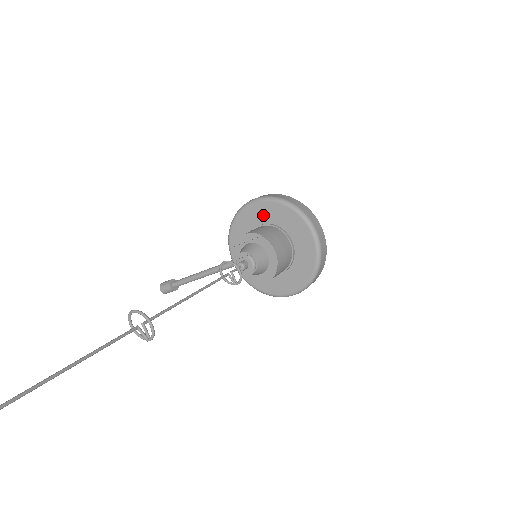
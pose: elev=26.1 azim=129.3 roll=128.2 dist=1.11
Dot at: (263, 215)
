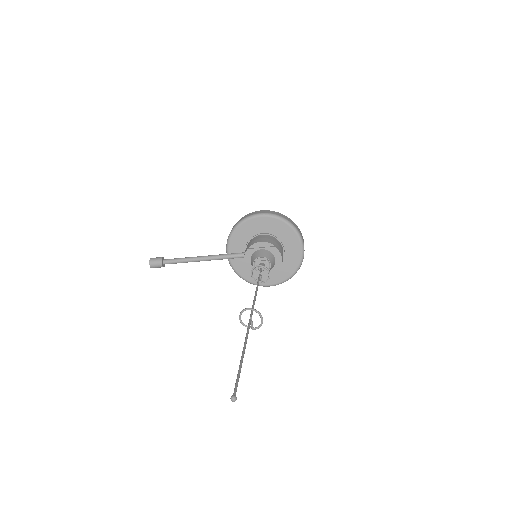
Dot at: (267, 227)
